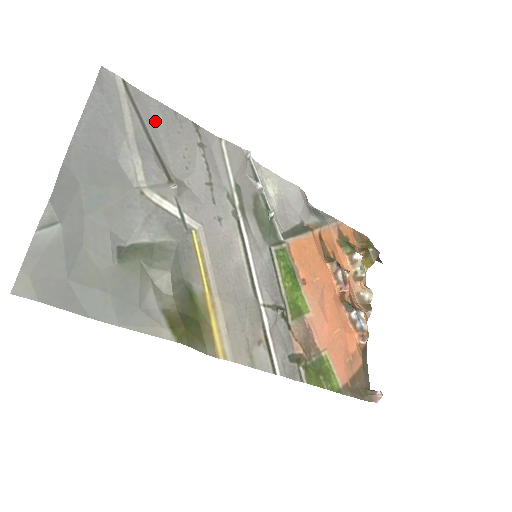
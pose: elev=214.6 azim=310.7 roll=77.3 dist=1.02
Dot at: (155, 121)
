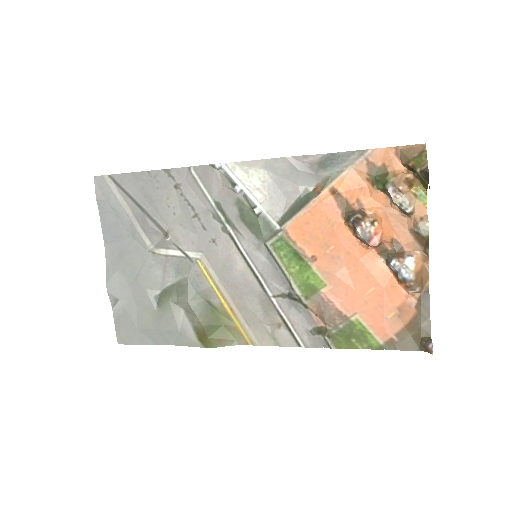
Dot at: (140, 191)
